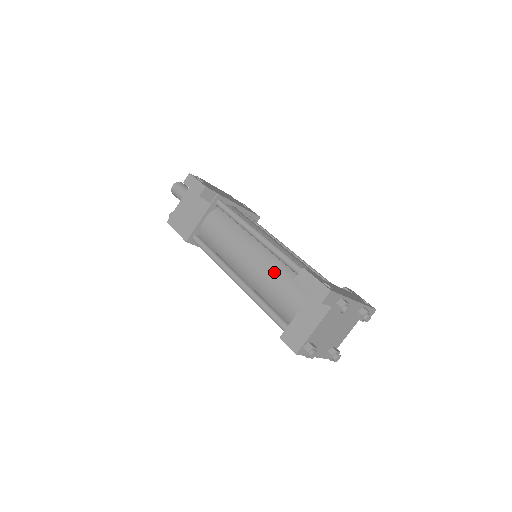
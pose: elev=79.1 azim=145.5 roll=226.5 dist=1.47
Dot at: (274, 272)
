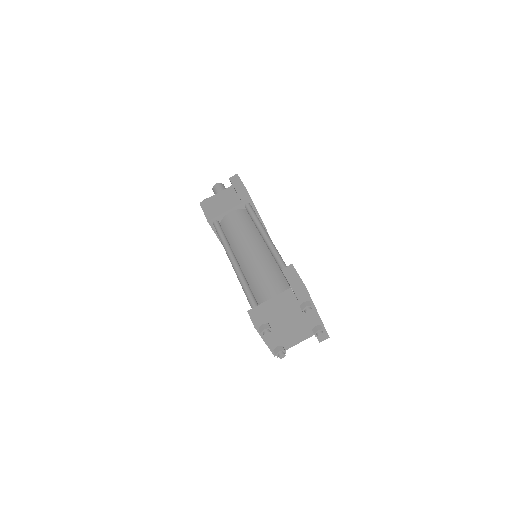
Dot at: (266, 266)
